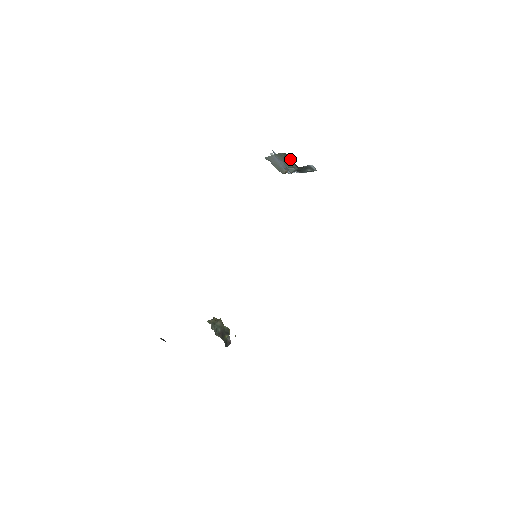
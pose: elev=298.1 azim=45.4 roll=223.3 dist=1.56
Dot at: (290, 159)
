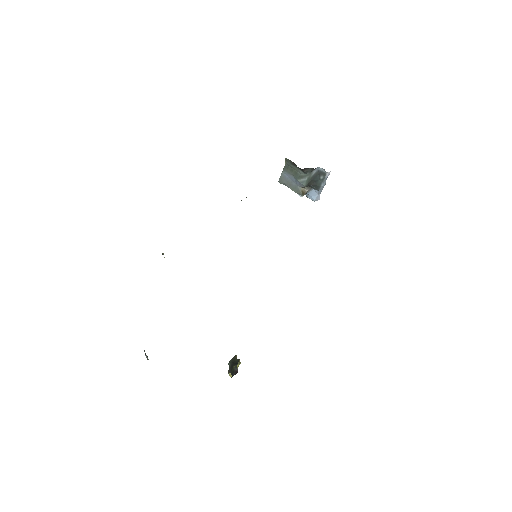
Dot at: (293, 164)
